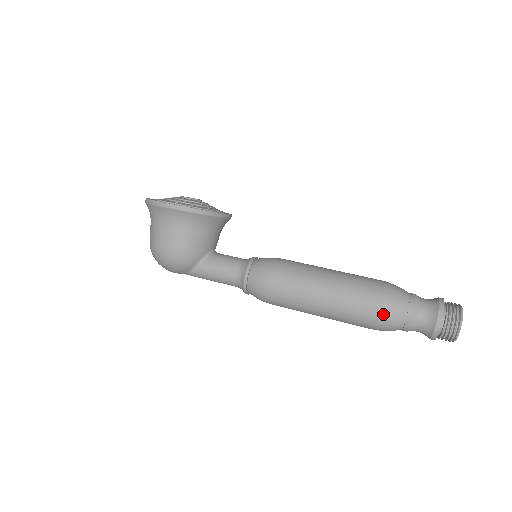
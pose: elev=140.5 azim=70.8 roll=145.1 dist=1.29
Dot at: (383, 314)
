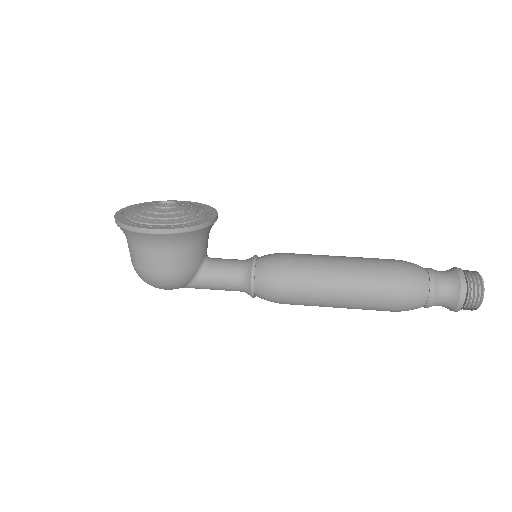
Dot at: (405, 301)
